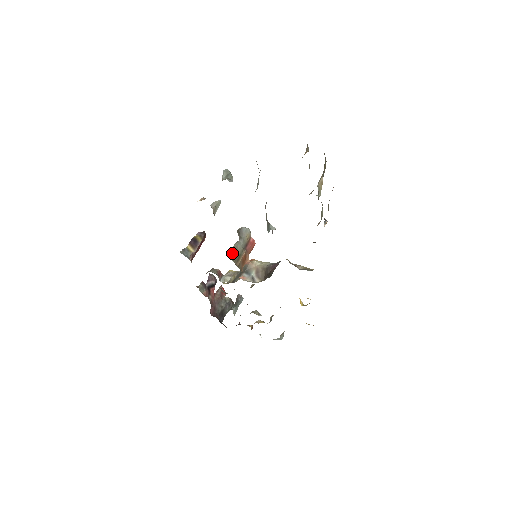
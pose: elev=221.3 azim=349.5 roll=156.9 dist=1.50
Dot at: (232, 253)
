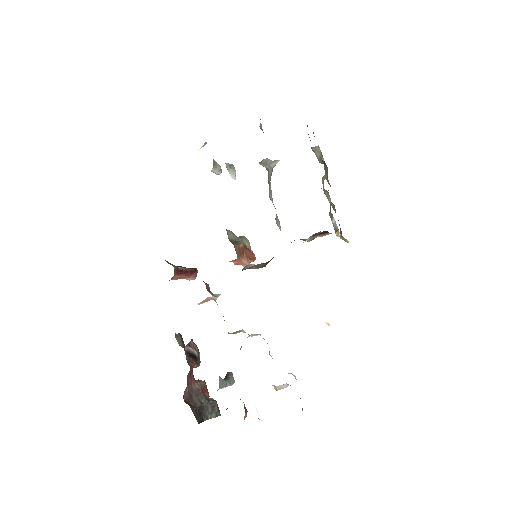
Dot at: (228, 230)
